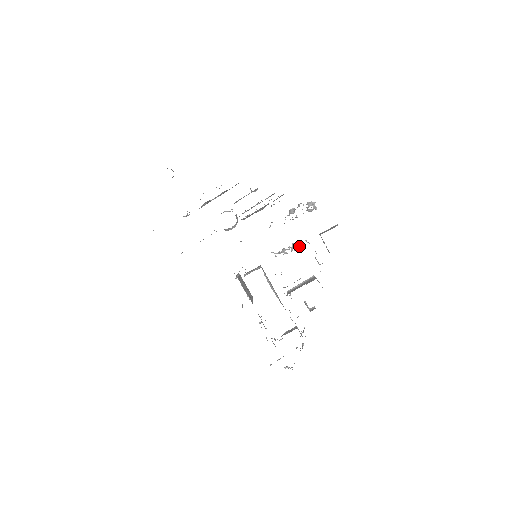
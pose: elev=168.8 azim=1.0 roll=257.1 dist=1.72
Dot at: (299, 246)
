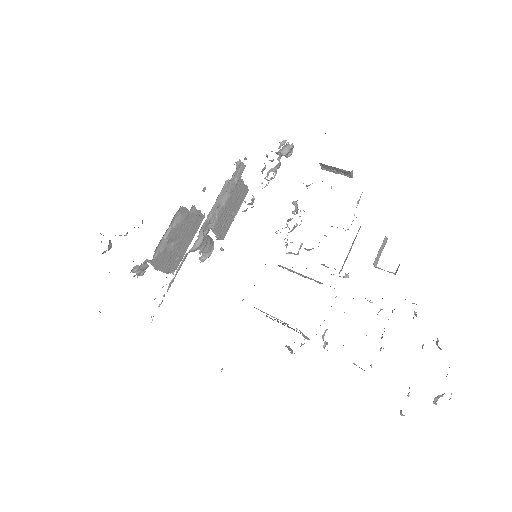
Dot at: occluded
